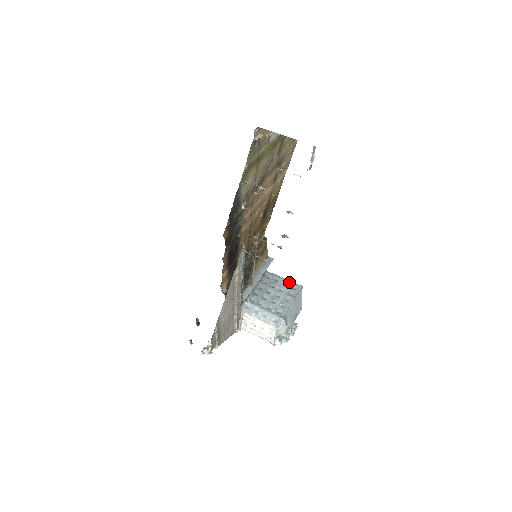
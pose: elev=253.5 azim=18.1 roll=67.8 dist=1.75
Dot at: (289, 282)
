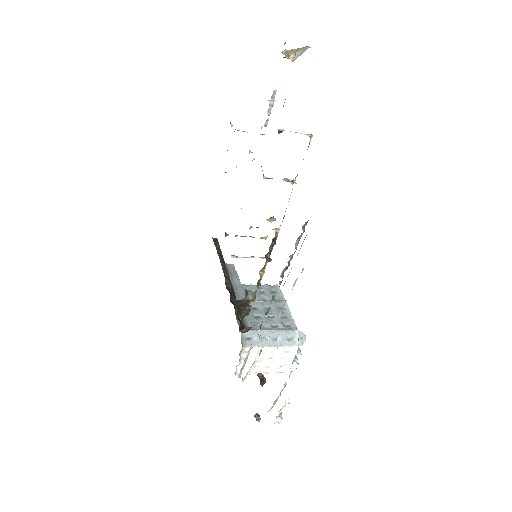
Dot at: (263, 287)
